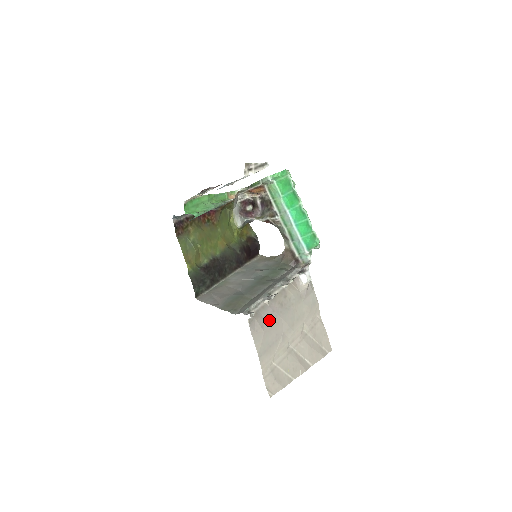
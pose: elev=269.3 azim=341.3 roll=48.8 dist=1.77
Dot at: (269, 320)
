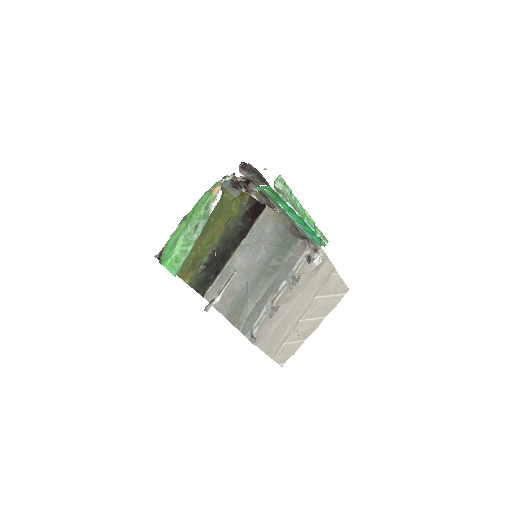
Dot at: (274, 323)
